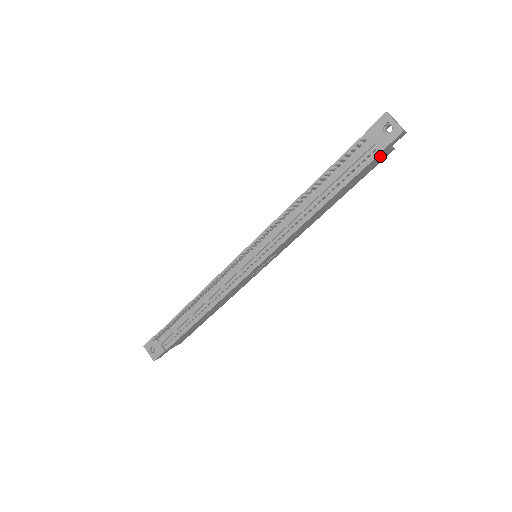
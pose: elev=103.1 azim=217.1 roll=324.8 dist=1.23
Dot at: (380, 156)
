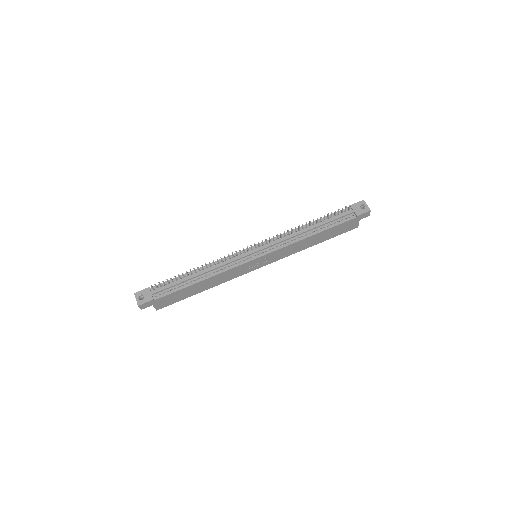
Dot at: (353, 222)
